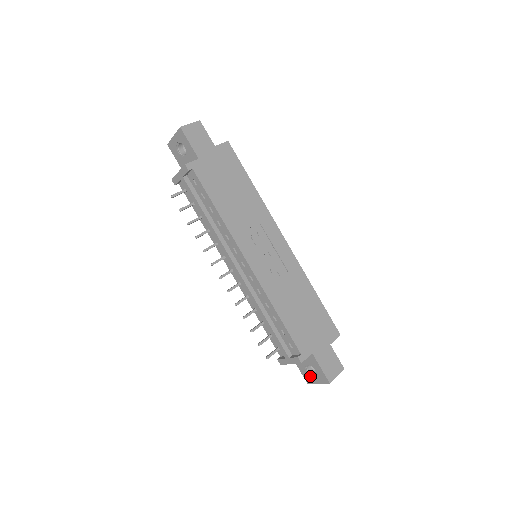
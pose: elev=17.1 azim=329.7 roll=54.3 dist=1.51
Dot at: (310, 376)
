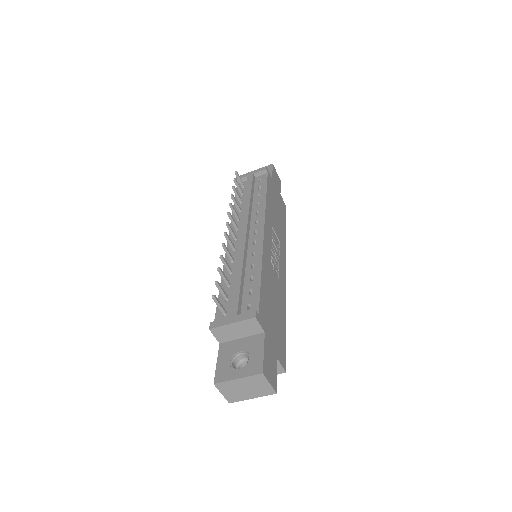
Dot at: (231, 368)
